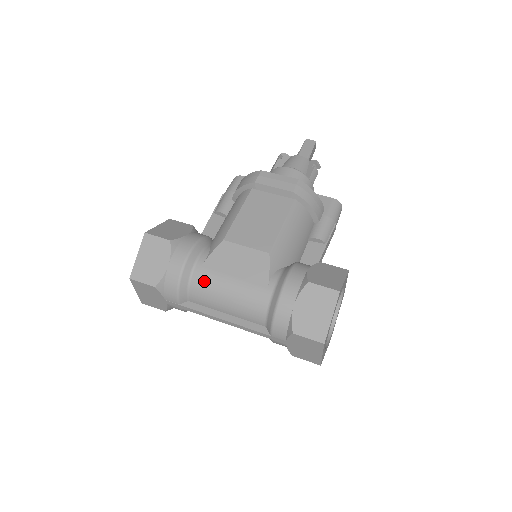
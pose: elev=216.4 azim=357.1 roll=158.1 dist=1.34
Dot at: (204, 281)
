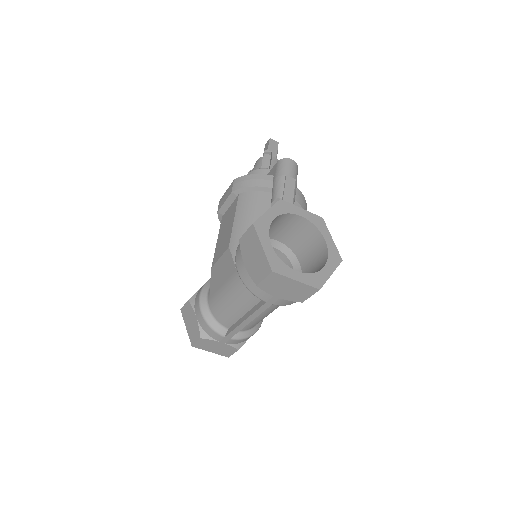
Dot at: (215, 306)
